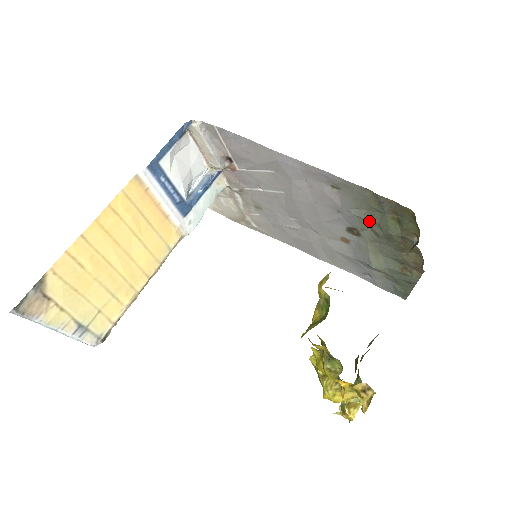
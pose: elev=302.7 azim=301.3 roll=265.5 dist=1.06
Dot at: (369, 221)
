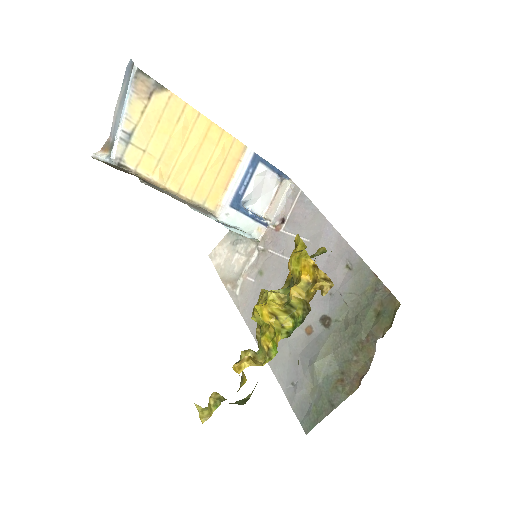
Dot at: (351, 309)
